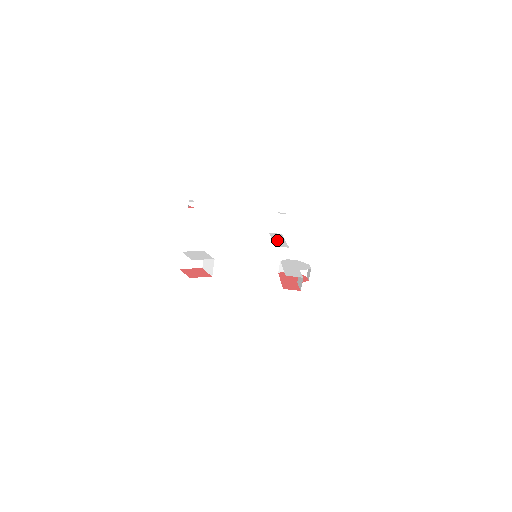
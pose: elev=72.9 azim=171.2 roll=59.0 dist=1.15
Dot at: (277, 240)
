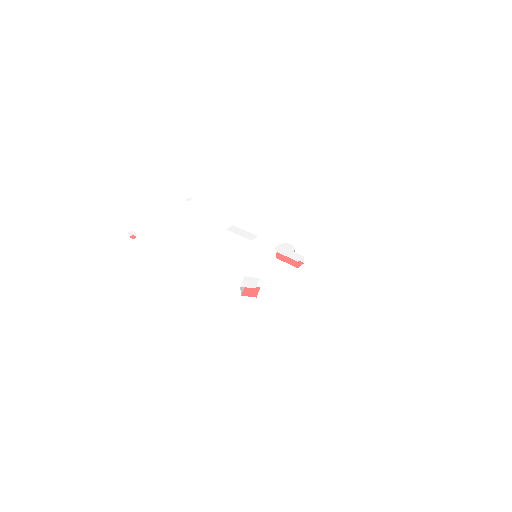
Dot at: (242, 234)
